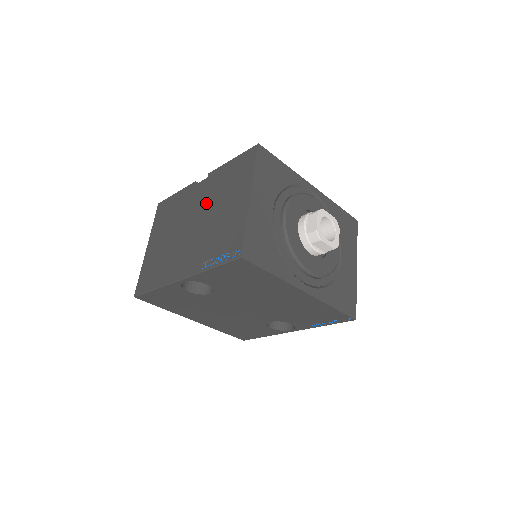
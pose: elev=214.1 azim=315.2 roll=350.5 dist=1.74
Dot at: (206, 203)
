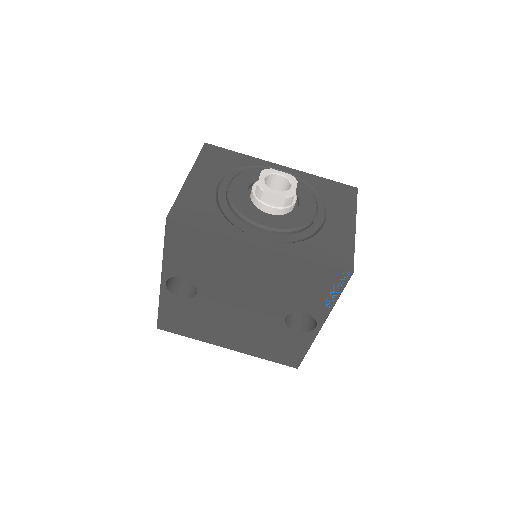
Dot at: occluded
